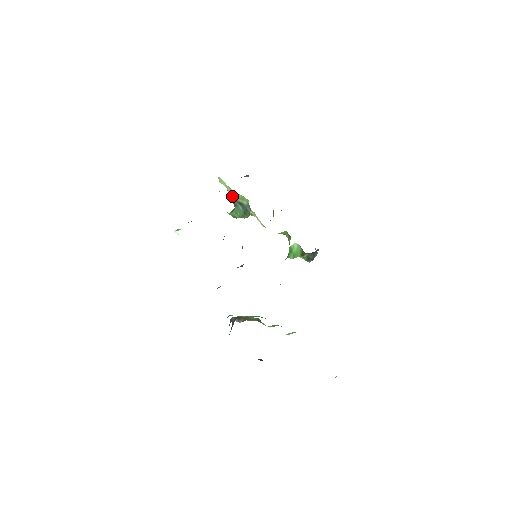
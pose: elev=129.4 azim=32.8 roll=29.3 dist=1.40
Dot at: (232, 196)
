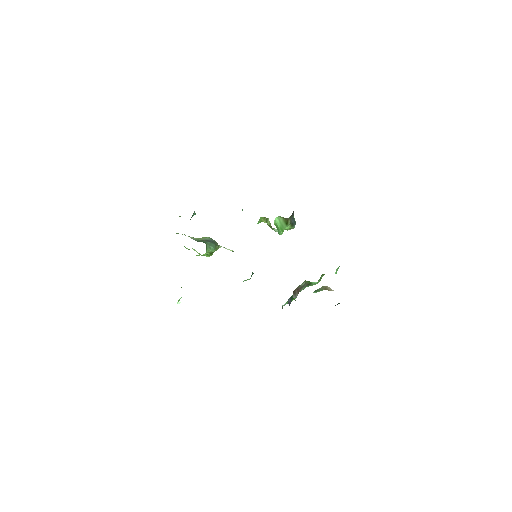
Dot at: (195, 239)
